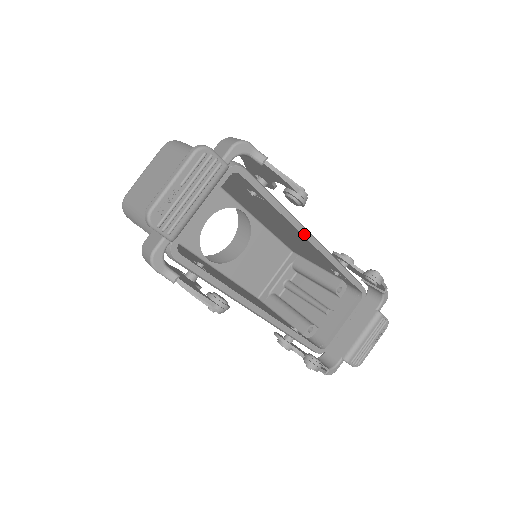
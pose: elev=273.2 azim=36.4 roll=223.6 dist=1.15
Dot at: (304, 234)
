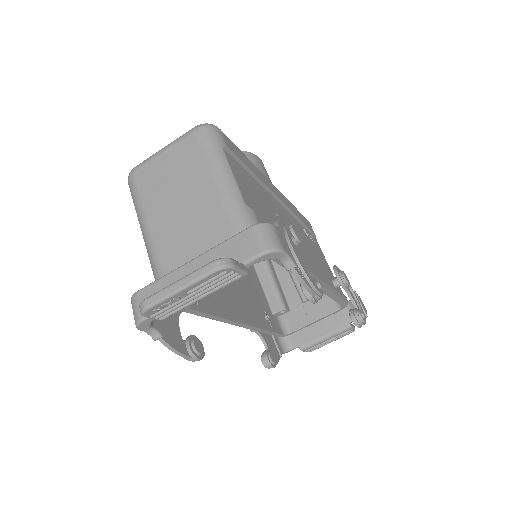
Dot at: occluded
